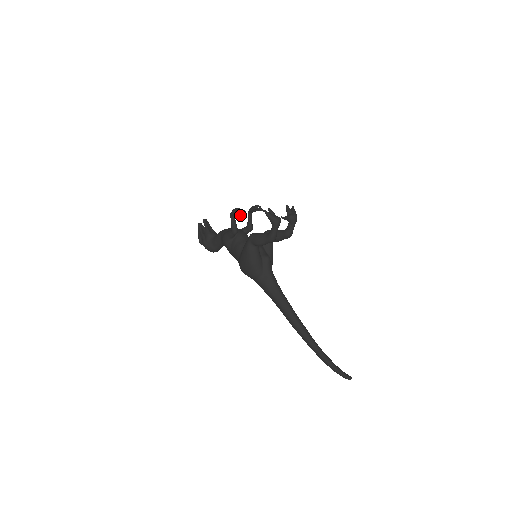
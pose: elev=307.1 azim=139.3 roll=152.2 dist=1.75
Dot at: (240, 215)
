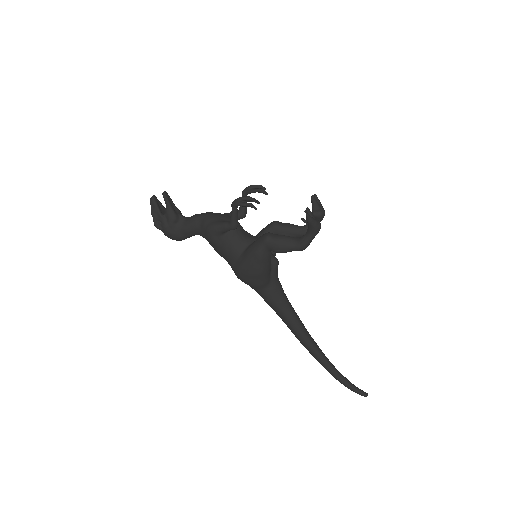
Dot at: (255, 209)
